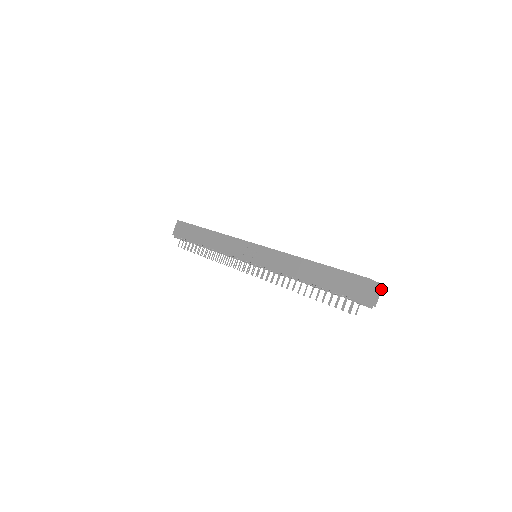
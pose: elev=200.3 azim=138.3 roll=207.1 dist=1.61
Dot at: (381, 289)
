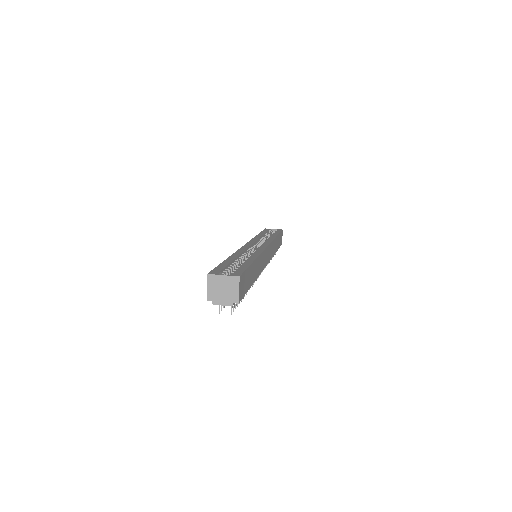
Dot at: (239, 282)
